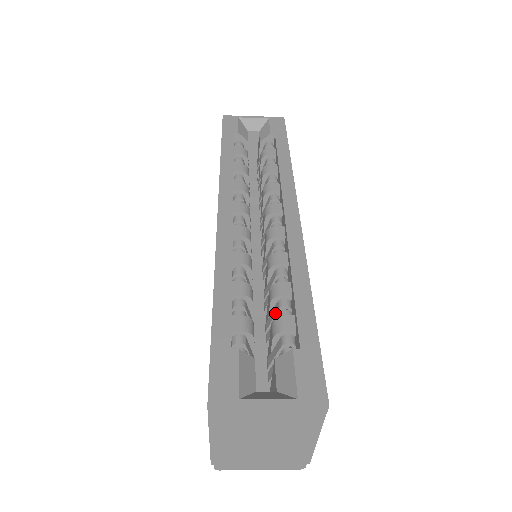
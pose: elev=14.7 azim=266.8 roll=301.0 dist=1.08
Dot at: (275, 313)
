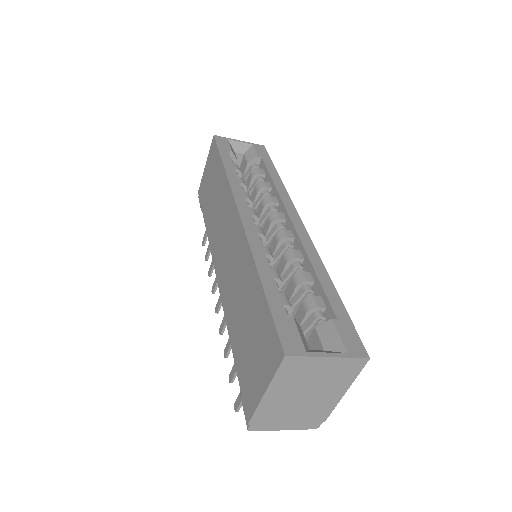
Dot at: (300, 296)
